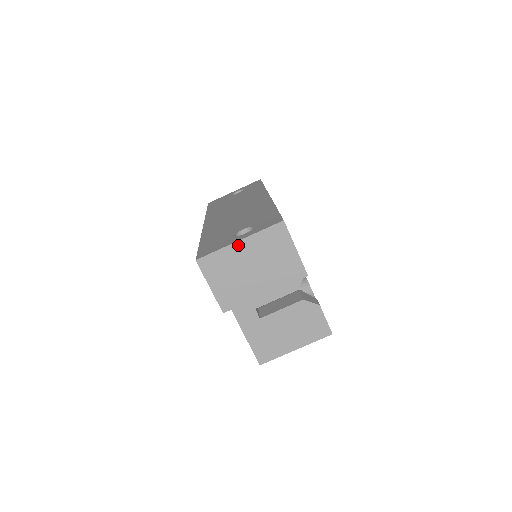
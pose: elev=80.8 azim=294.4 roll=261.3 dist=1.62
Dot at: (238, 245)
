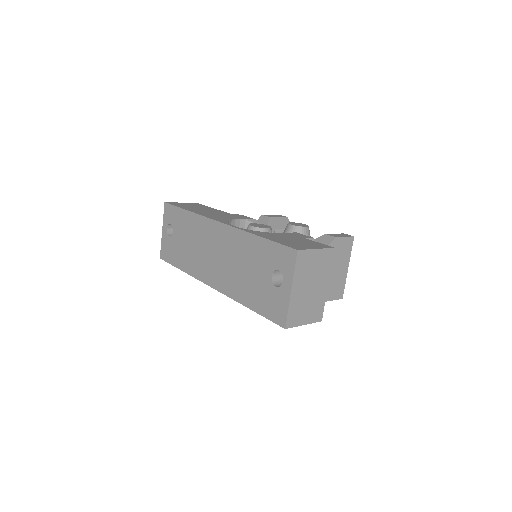
Dot at: (293, 293)
